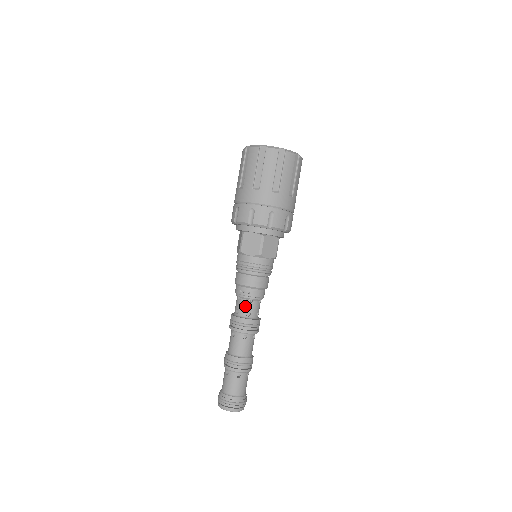
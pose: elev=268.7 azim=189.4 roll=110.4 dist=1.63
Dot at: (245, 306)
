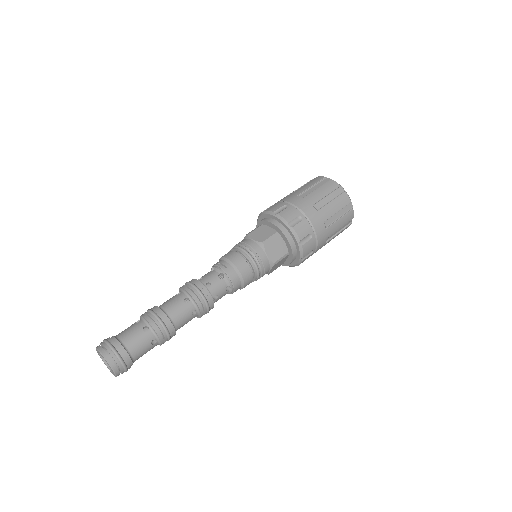
Dot at: (212, 277)
